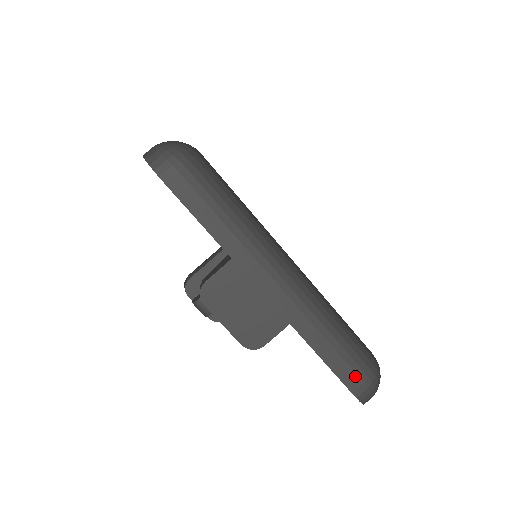
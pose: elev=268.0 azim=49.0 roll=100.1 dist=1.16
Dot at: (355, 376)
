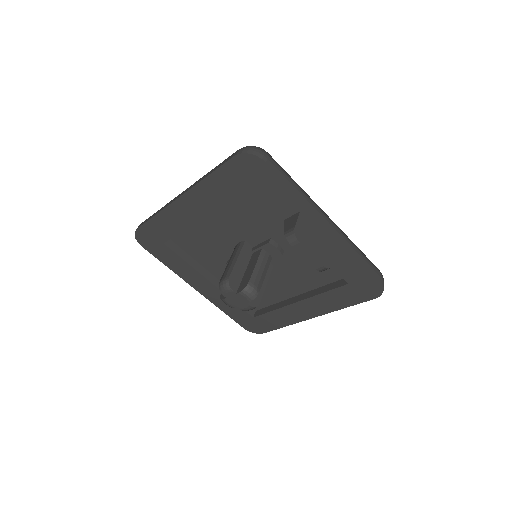
Dot at: (376, 270)
